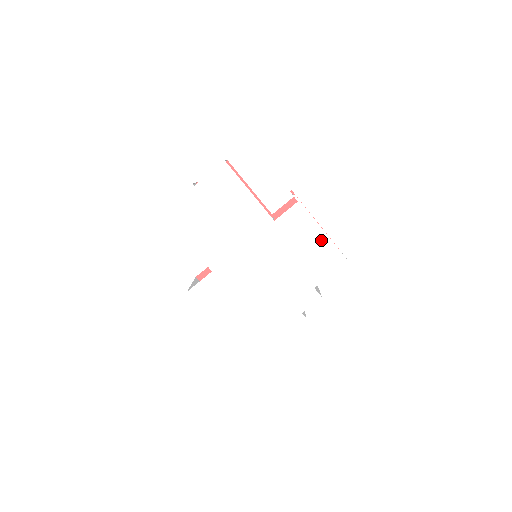
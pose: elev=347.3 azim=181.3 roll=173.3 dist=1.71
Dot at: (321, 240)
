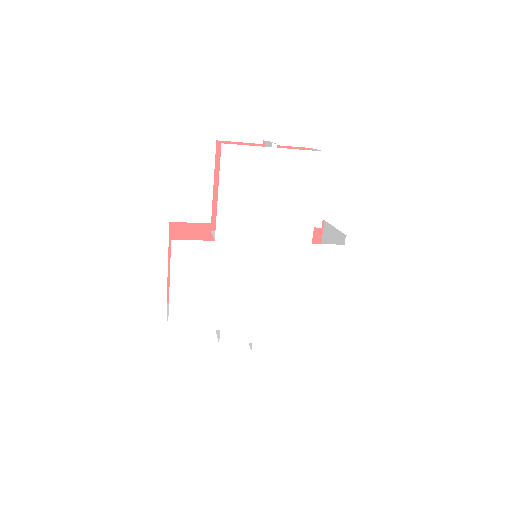
Dot at: (330, 293)
